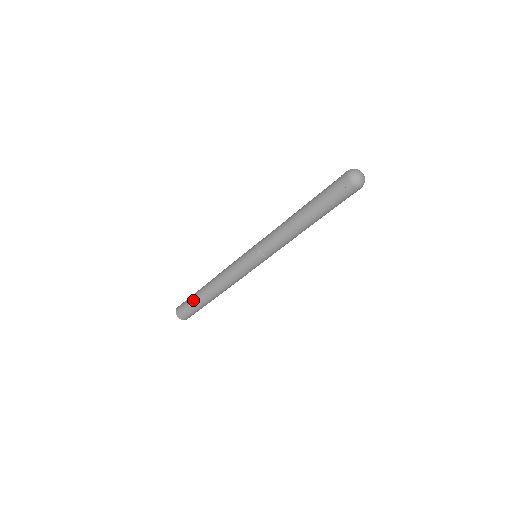
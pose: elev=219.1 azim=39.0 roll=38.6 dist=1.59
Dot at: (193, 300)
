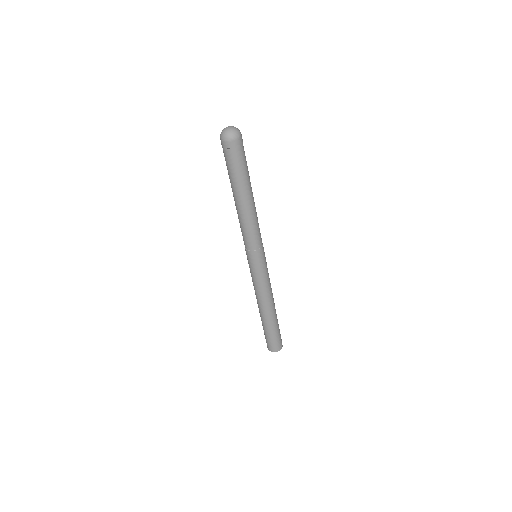
Dot at: (264, 329)
